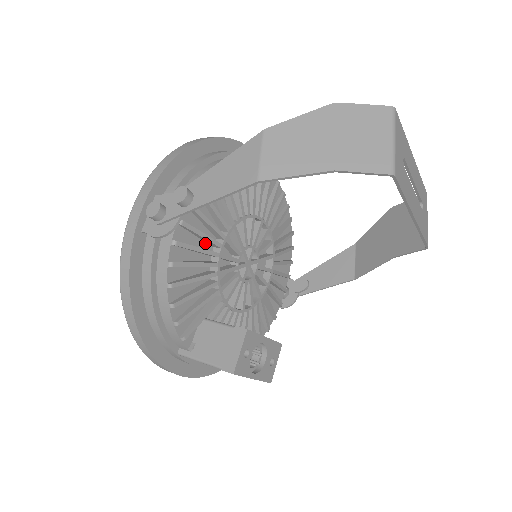
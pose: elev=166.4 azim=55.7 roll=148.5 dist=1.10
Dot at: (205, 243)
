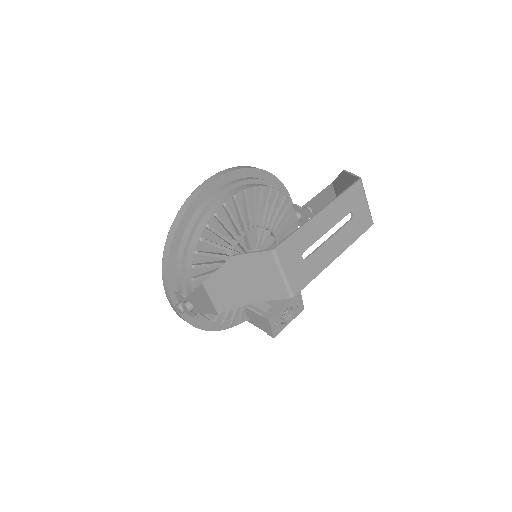
Dot at: occluded
